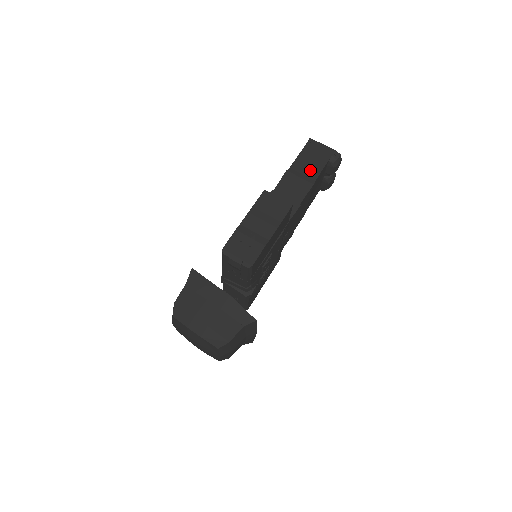
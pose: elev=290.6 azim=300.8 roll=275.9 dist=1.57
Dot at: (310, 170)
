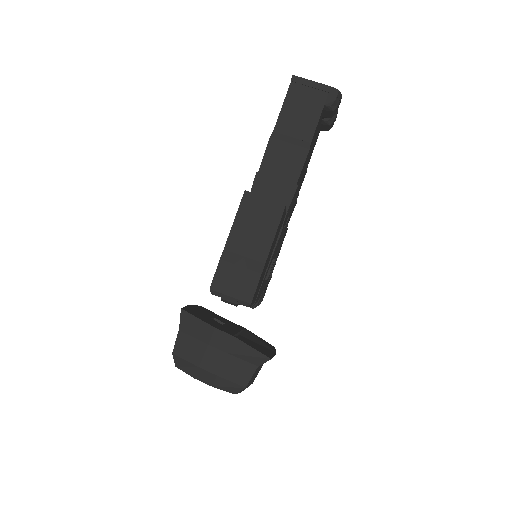
Dot at: (301, 128)
